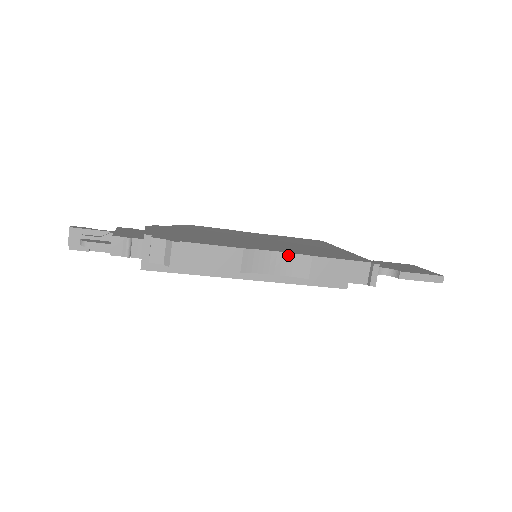
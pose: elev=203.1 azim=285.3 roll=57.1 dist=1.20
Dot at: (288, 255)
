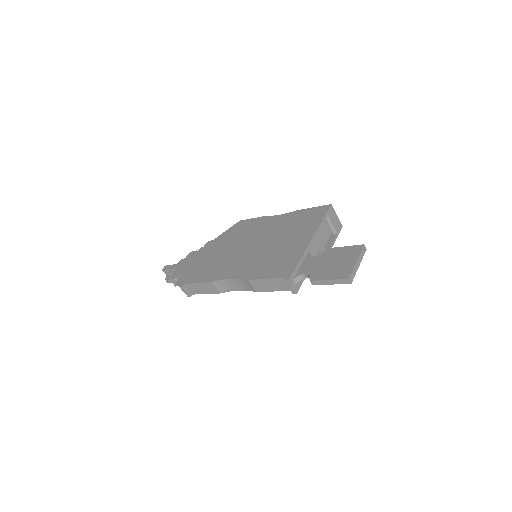
Dot at: (237, 280)
